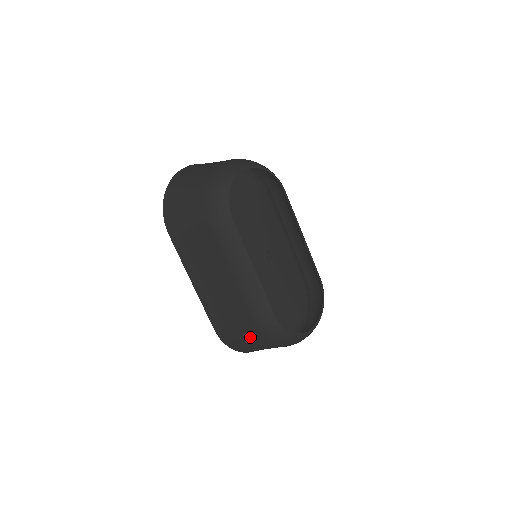
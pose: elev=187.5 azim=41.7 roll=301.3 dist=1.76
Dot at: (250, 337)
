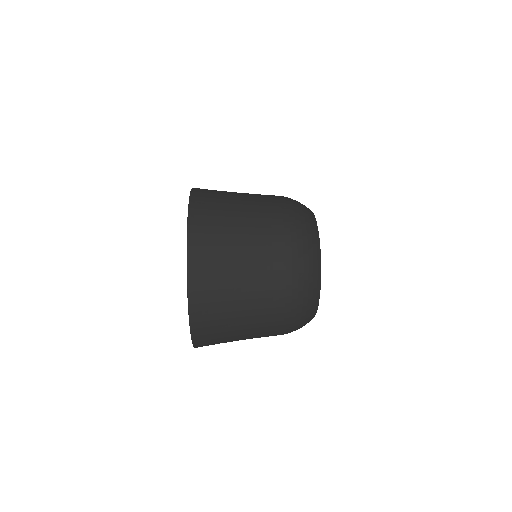
Dot at: occluded
